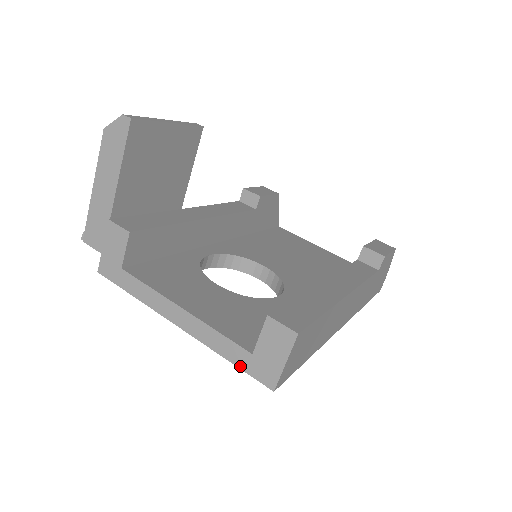
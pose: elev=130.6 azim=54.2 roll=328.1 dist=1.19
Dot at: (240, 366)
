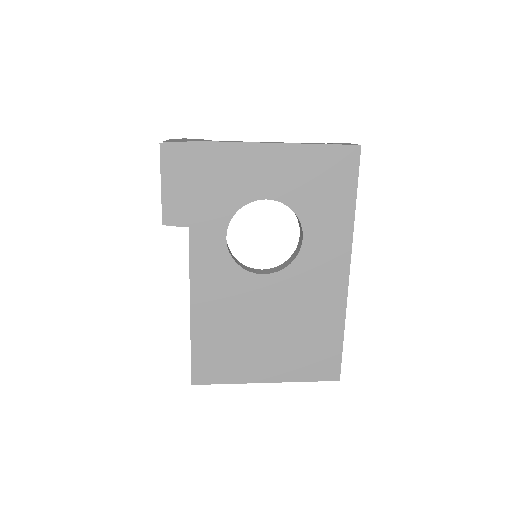
Dot at: (333, 144)
